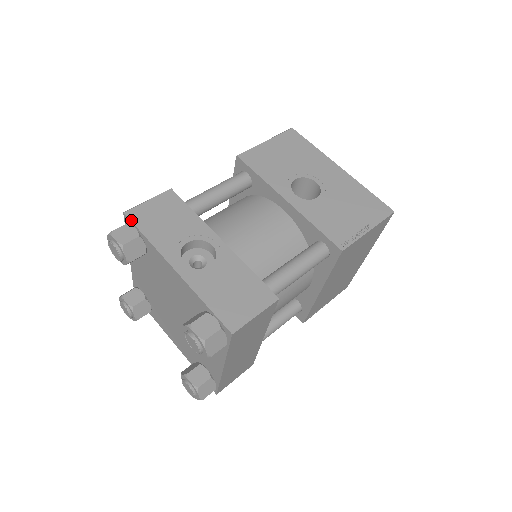
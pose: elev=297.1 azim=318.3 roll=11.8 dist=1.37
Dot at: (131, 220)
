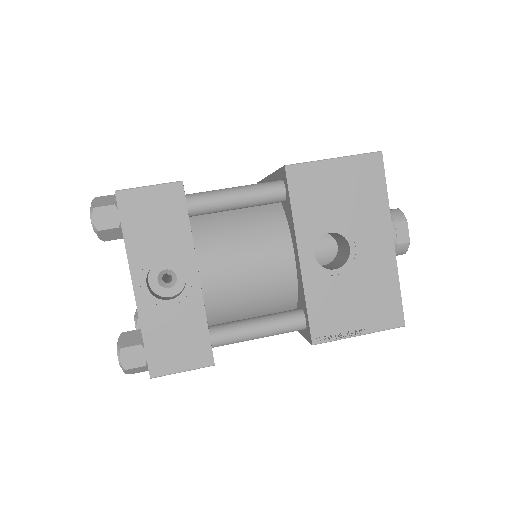
Dot at: (118, 205)
